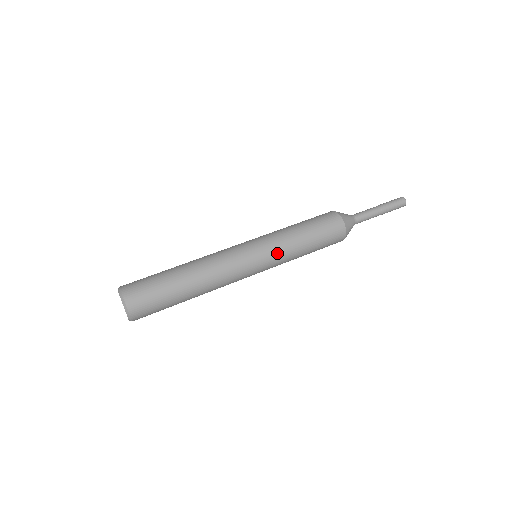
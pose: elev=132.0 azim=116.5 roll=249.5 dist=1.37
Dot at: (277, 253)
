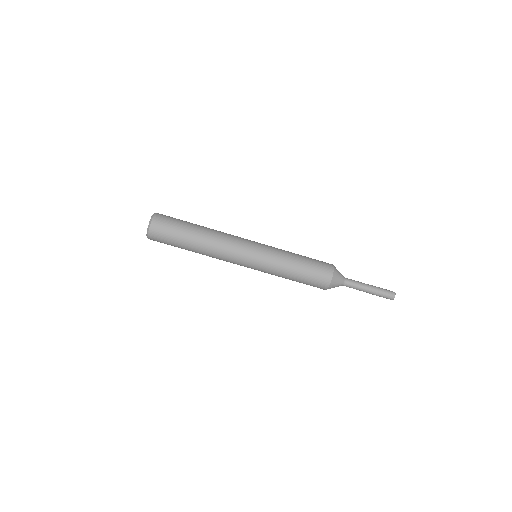
Dot at: (264, 272)
